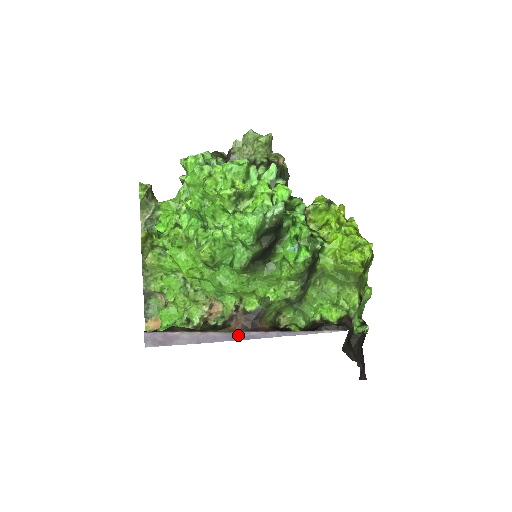
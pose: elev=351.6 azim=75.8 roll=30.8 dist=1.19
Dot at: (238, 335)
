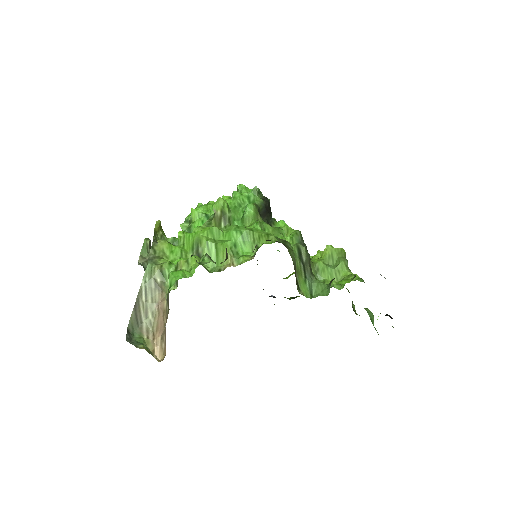
Dot at: occluded
